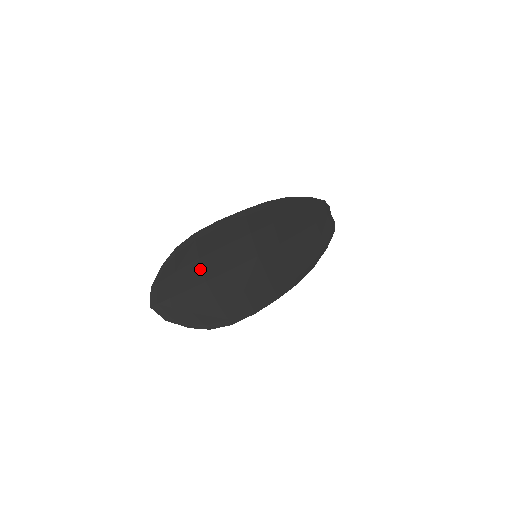
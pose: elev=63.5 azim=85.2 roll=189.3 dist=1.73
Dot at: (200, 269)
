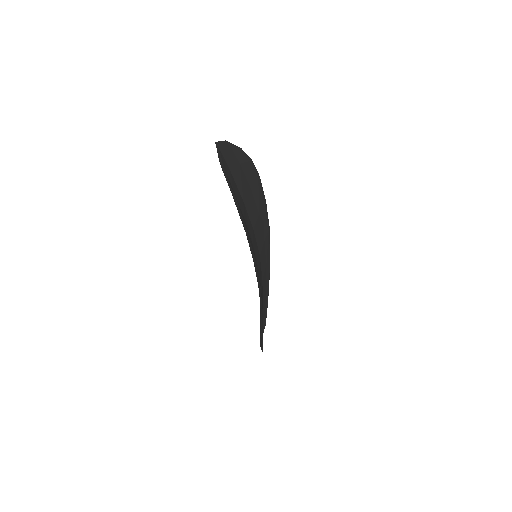
Dot at: (247, 192)
